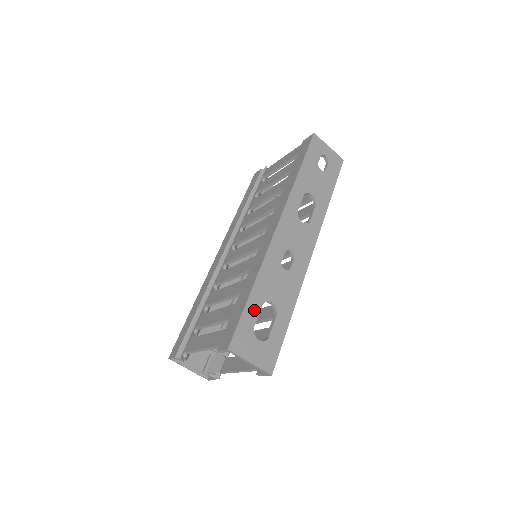
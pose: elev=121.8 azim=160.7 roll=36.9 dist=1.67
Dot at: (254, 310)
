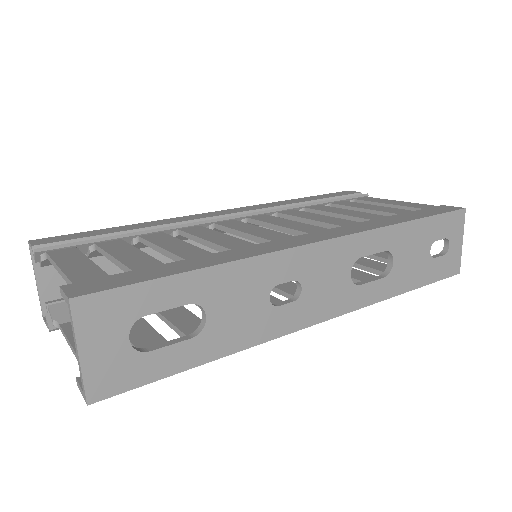
Dot at: (172, 296)
